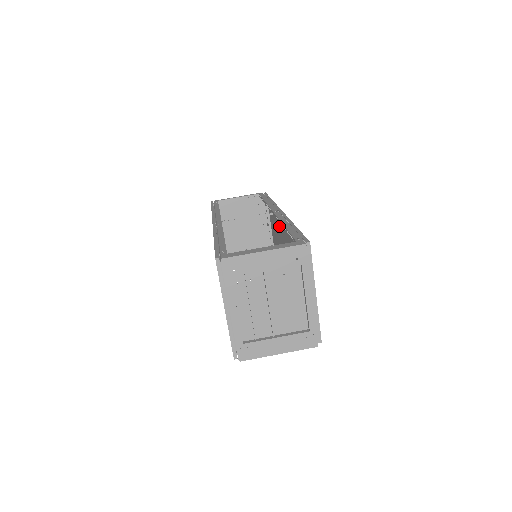
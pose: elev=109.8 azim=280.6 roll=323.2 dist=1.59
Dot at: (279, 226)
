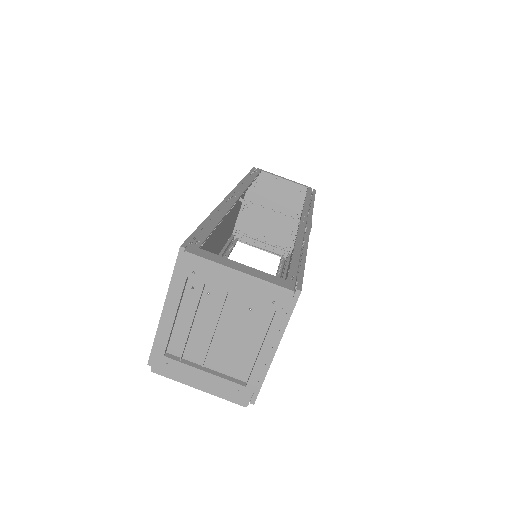
Dot at: occluded
